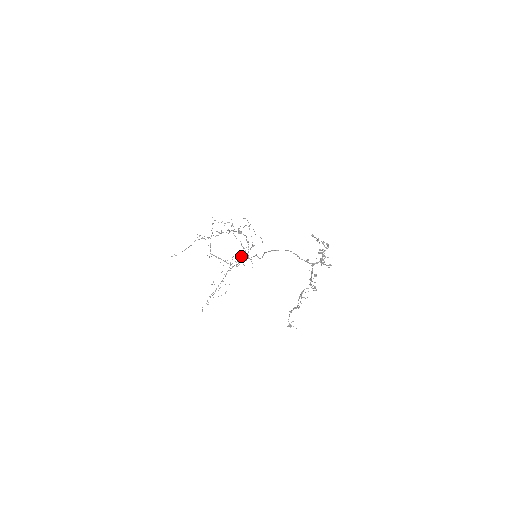
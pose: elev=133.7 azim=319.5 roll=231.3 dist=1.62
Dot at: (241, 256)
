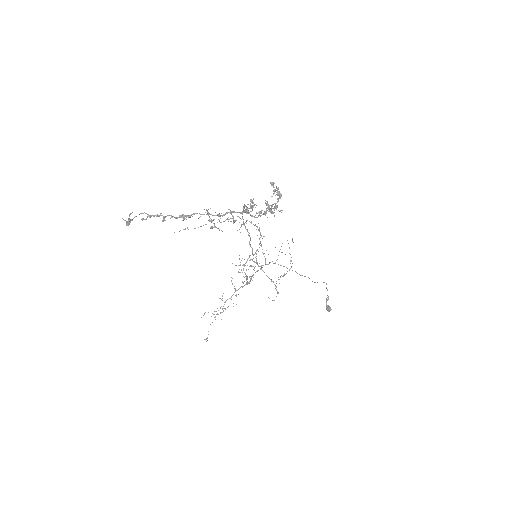
Dot at: (258, 270)
